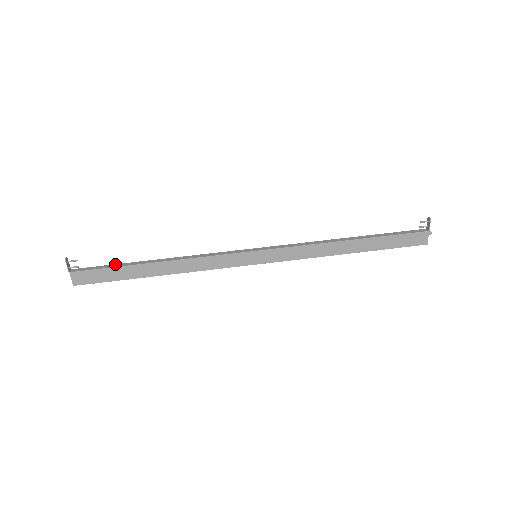
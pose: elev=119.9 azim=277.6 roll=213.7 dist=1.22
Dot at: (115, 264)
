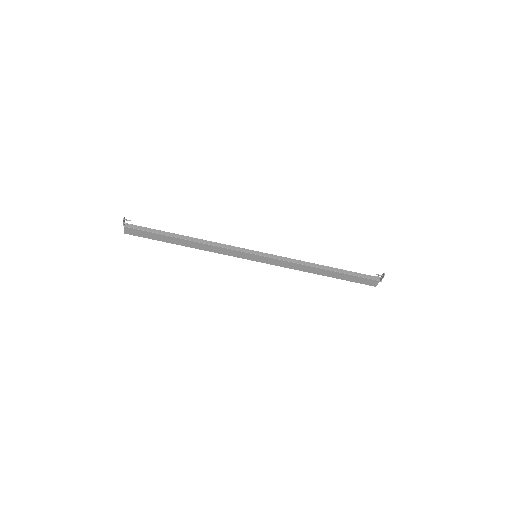
Dot at: (157, 230)
